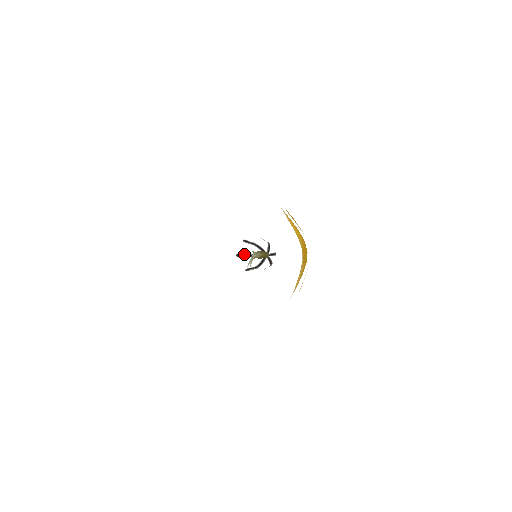
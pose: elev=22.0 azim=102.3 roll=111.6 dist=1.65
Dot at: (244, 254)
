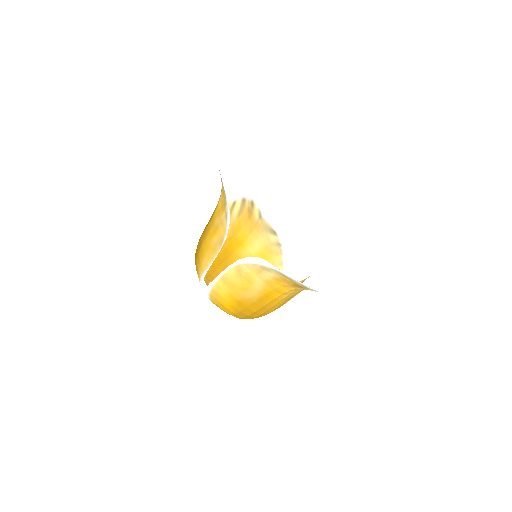
Dot at: occluded
